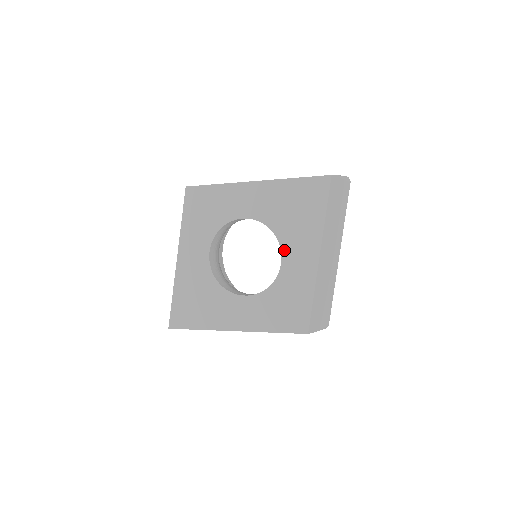
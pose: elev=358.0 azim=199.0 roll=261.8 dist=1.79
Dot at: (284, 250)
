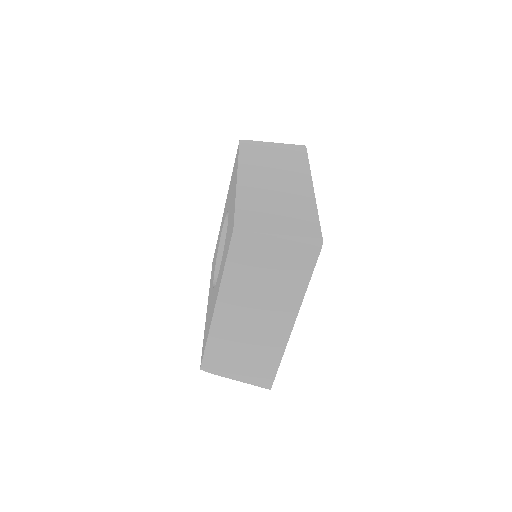
Dot at: (229, 209)
